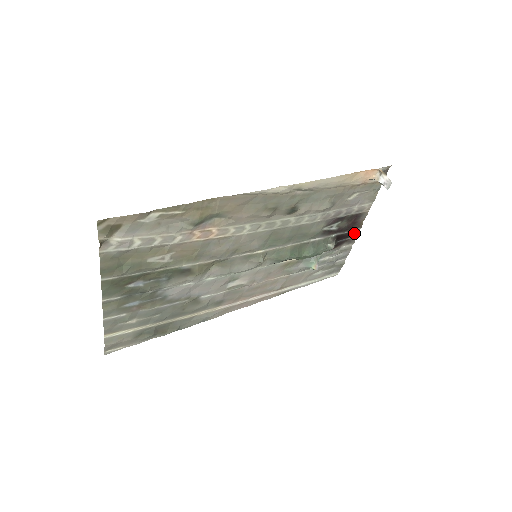
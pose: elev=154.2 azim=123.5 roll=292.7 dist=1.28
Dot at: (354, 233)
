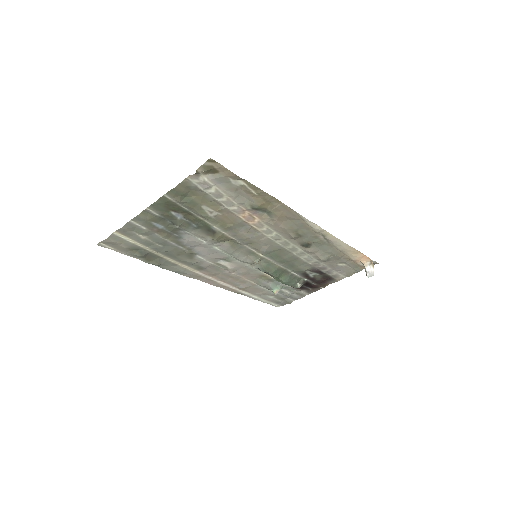
Dot at: (316, 288)
